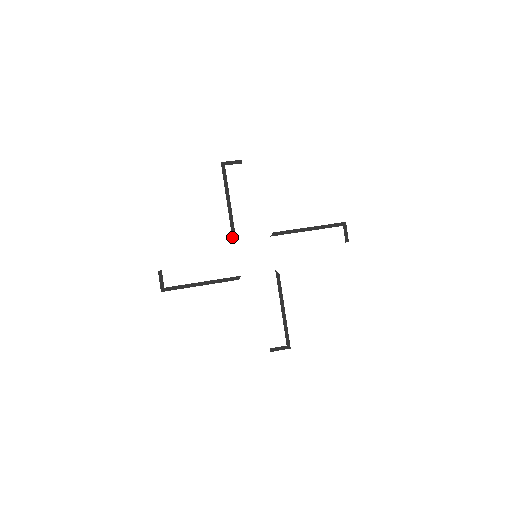
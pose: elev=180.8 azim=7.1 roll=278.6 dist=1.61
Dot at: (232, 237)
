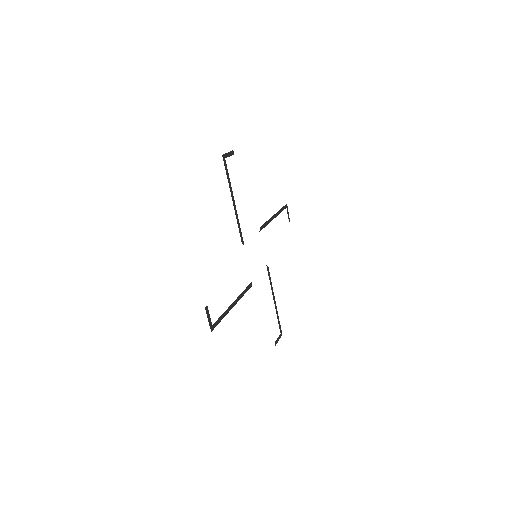
Dot at: occluded
